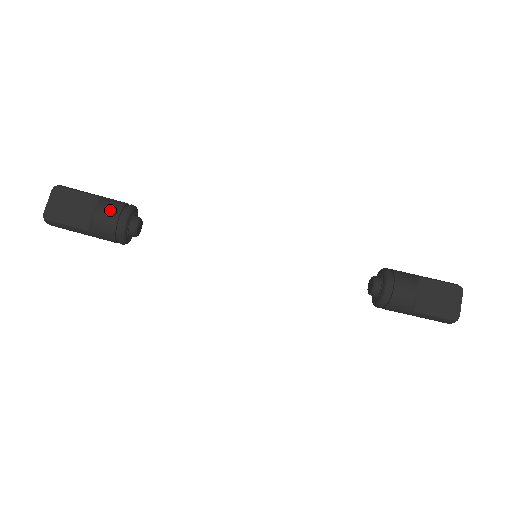
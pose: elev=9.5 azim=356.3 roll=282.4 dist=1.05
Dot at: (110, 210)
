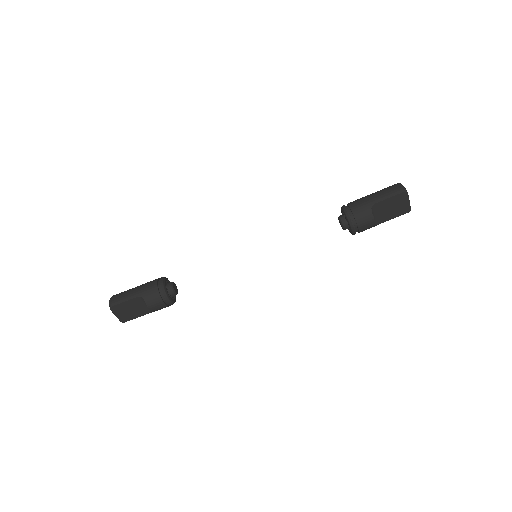
Dot at: (155, 302)
